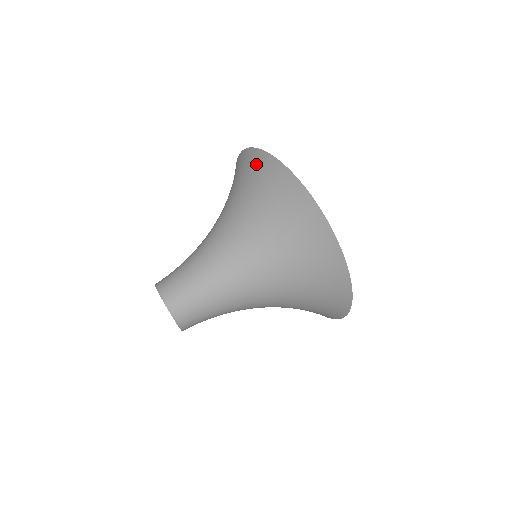
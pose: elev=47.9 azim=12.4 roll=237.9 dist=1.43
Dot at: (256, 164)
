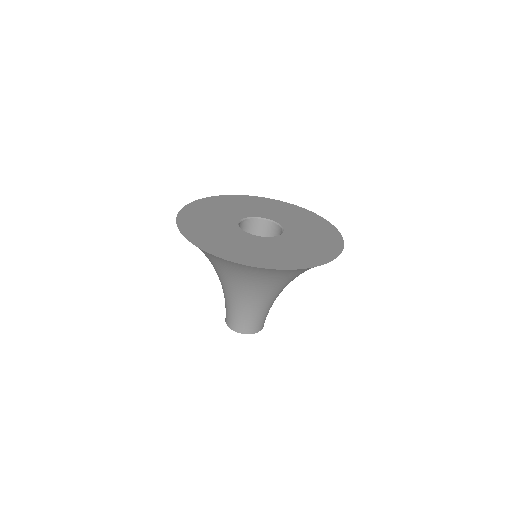
Dot at: occluded
